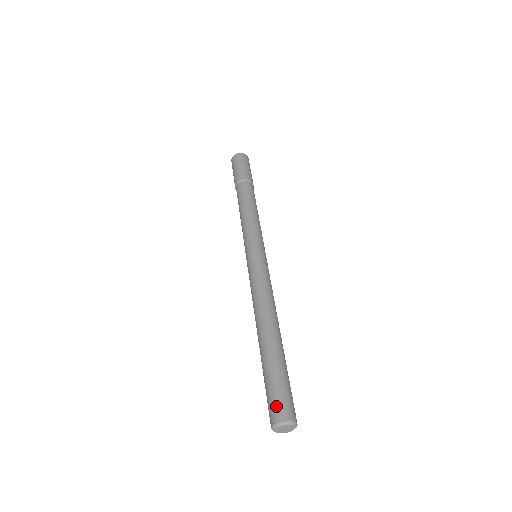
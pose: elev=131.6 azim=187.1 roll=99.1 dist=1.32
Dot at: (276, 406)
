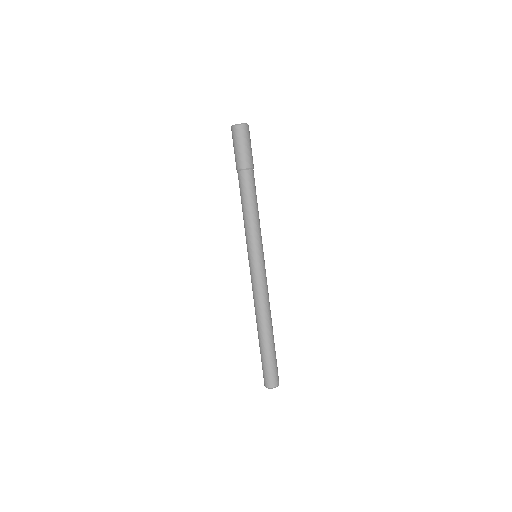
Dot at: (264, 378)
